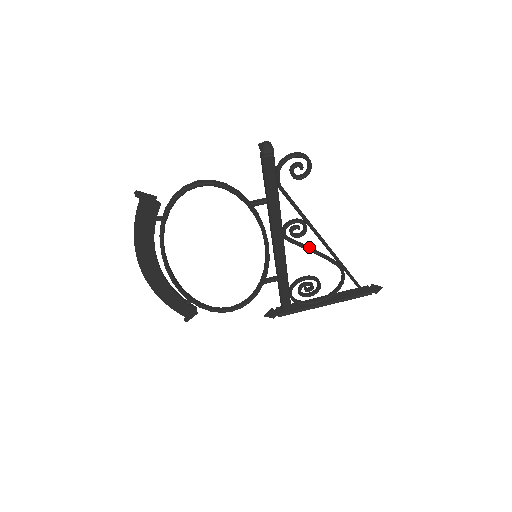
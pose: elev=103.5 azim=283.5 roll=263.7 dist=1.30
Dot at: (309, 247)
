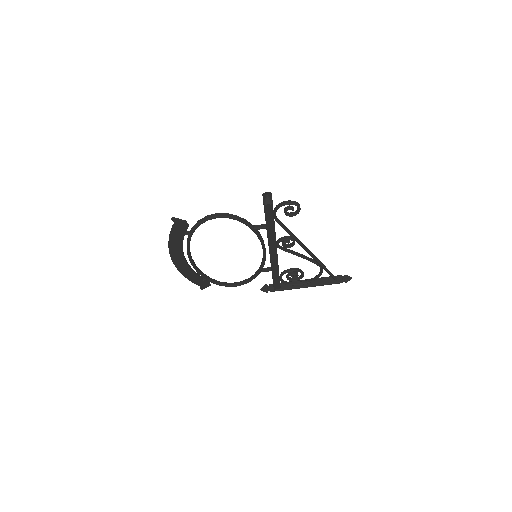
Dot at: (296, 253)
